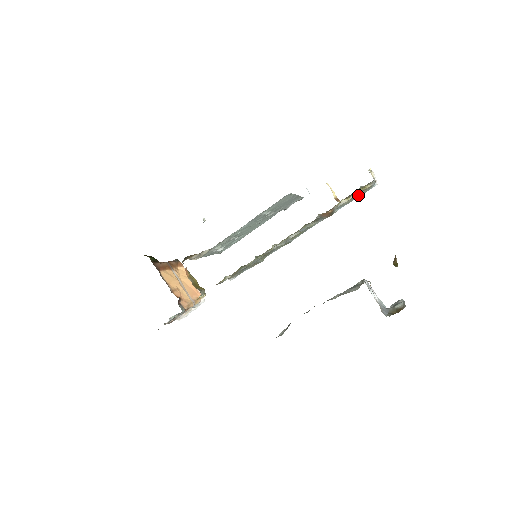
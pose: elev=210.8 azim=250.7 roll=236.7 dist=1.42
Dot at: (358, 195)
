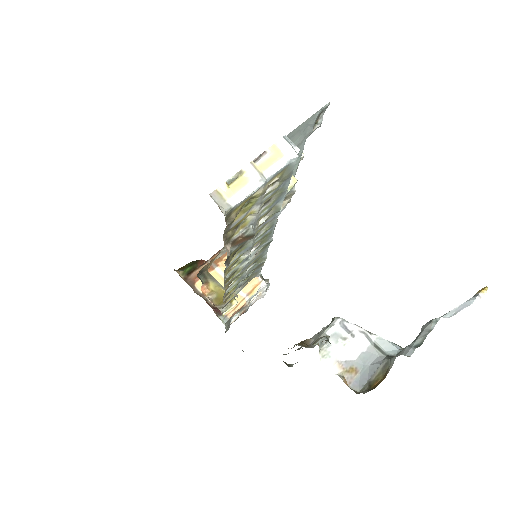
Dot at: (283, 181)
